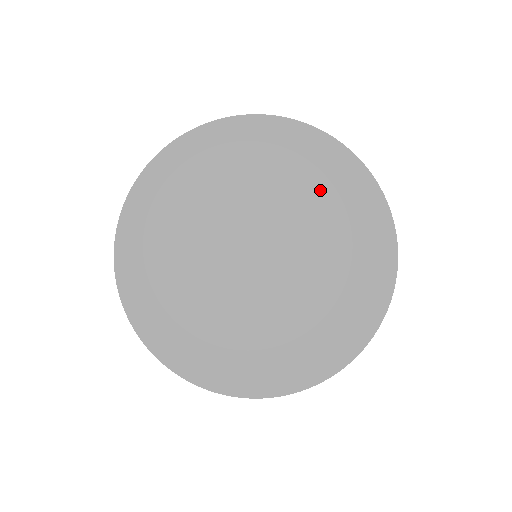
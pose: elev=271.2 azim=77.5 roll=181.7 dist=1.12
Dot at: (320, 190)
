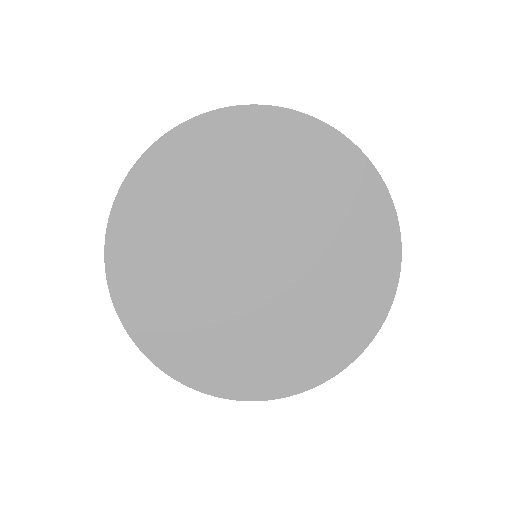
Dot at: (349, 233)
